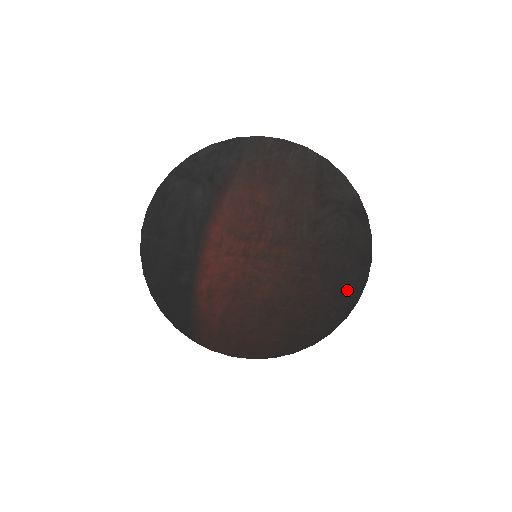
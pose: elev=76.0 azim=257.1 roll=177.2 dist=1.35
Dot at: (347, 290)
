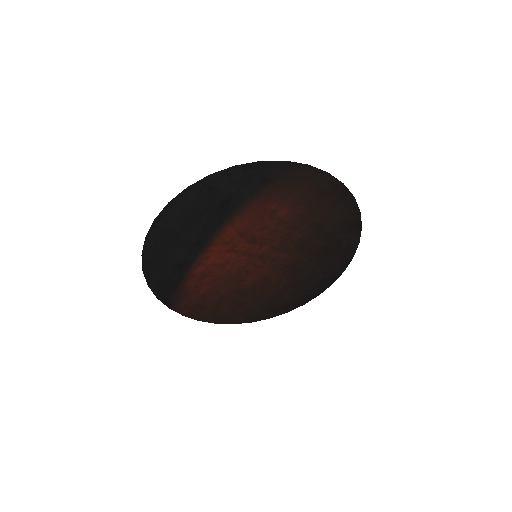
Dot at: (315, 287)
